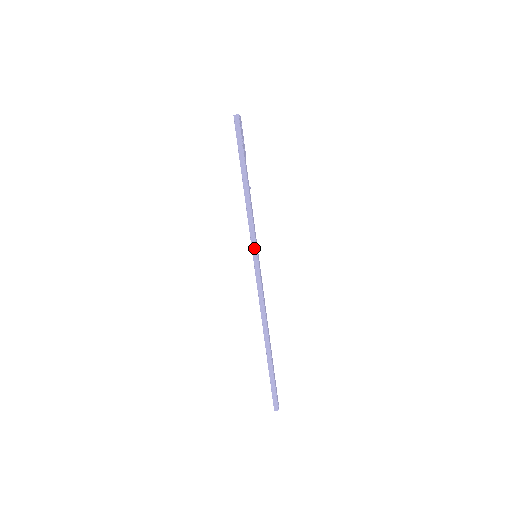
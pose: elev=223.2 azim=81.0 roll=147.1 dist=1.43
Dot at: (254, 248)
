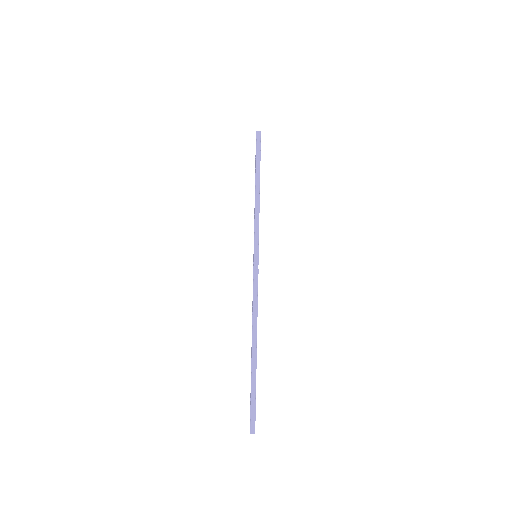
Dot at: (256, 245)
